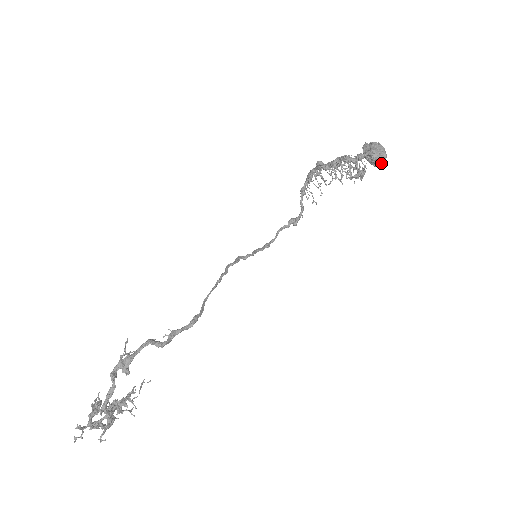
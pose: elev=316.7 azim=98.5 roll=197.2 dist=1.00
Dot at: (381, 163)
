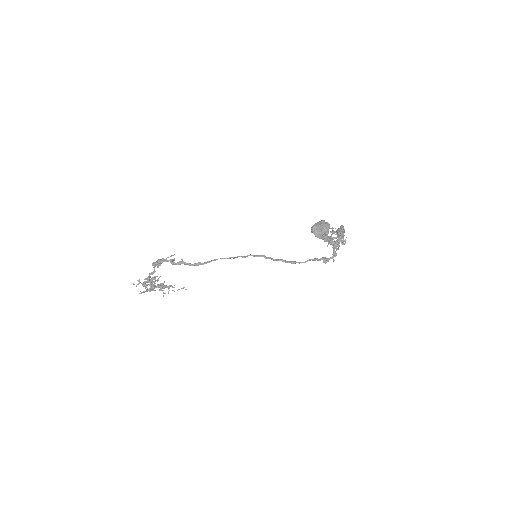
Dot at: (321, 237)
